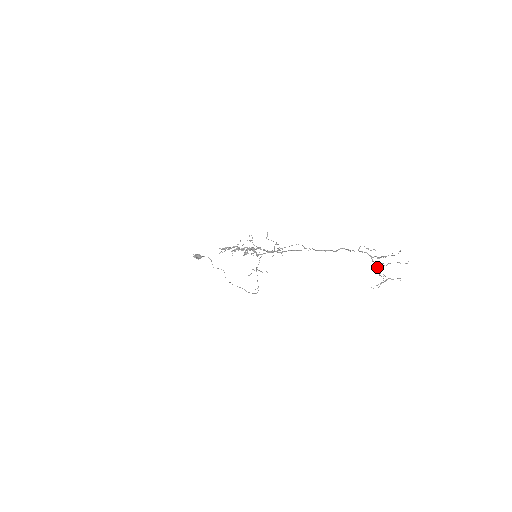
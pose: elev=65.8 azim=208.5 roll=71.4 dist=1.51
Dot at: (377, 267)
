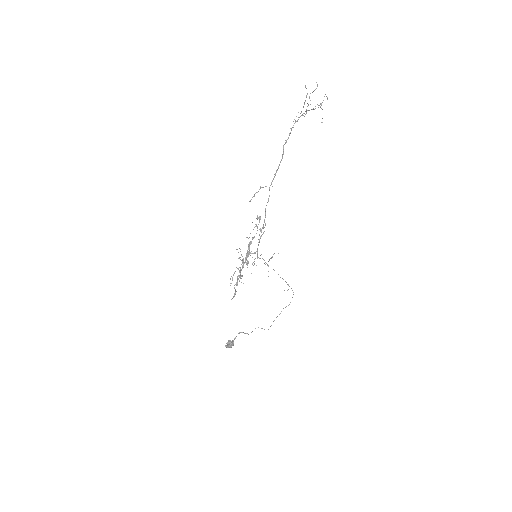
Dot at: occluded
